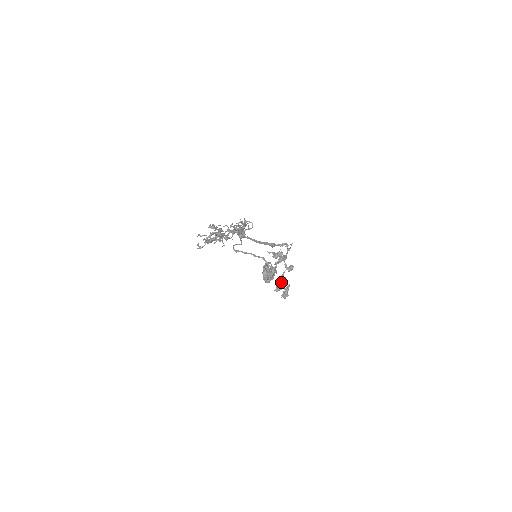
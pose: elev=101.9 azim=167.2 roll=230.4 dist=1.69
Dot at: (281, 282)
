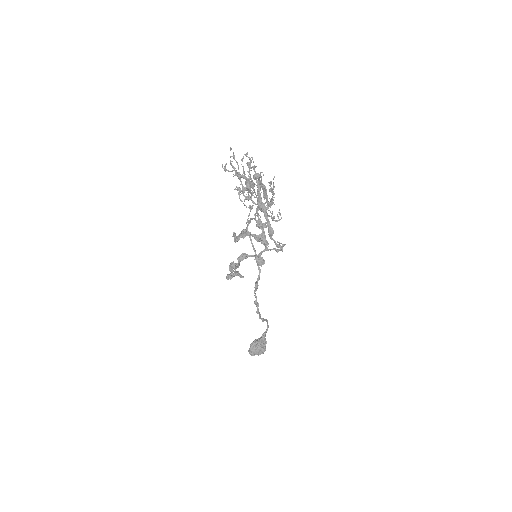
Dot at: (239, 257)
